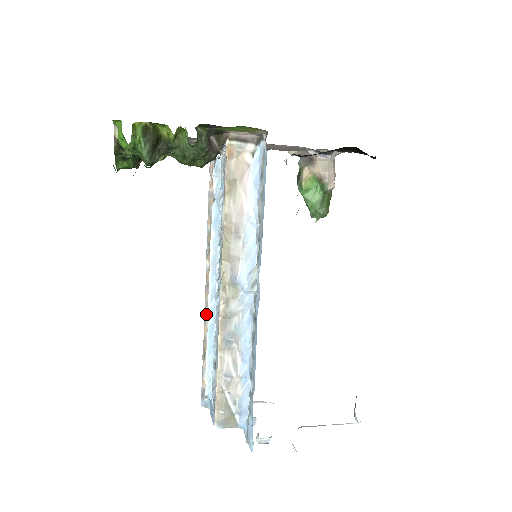
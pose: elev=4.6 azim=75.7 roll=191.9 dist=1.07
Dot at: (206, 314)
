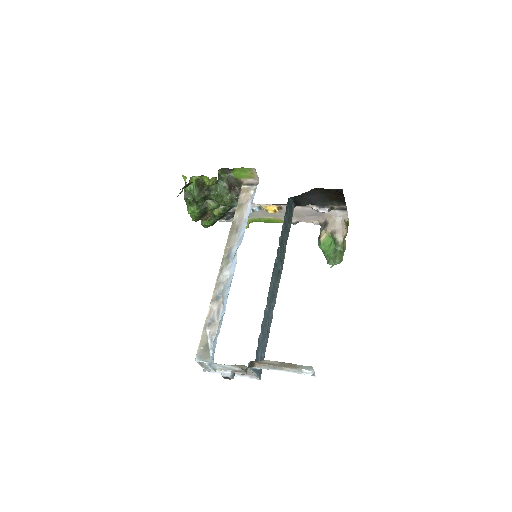
Dot at: occluded
